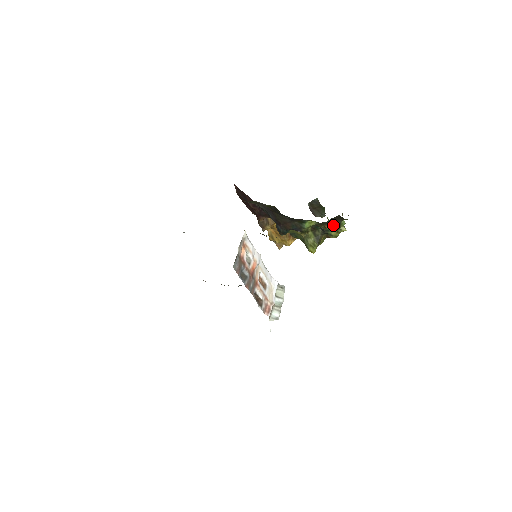
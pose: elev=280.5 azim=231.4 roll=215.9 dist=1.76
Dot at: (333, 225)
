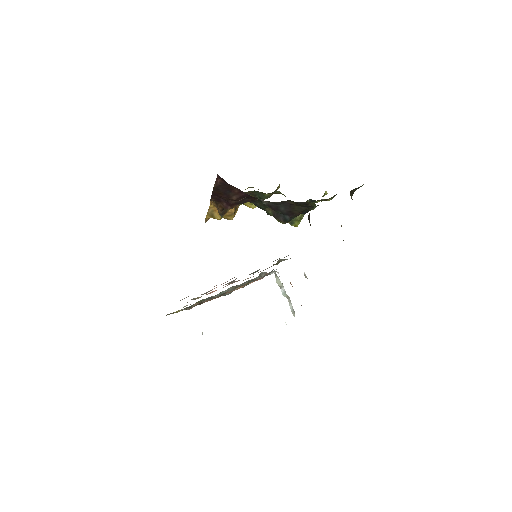
Dot at: occluded
